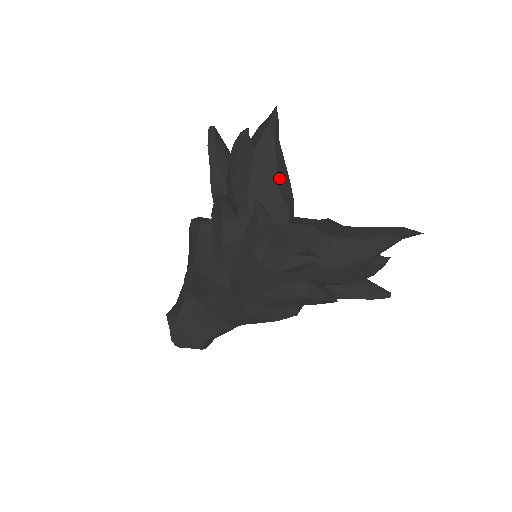
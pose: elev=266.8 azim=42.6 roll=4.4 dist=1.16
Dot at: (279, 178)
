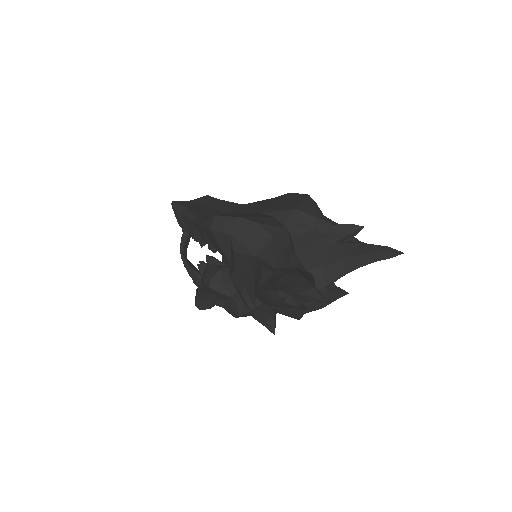
Dot at: occluded
